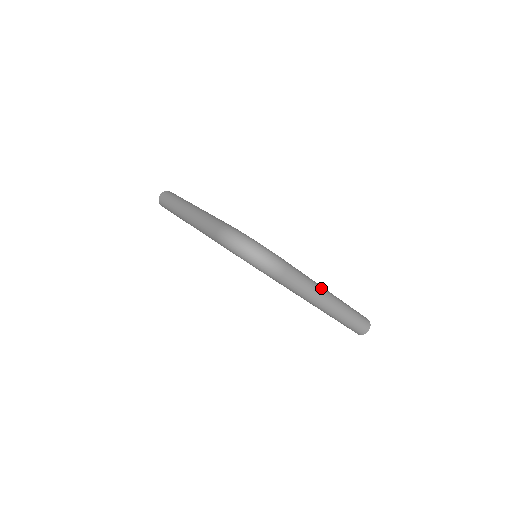
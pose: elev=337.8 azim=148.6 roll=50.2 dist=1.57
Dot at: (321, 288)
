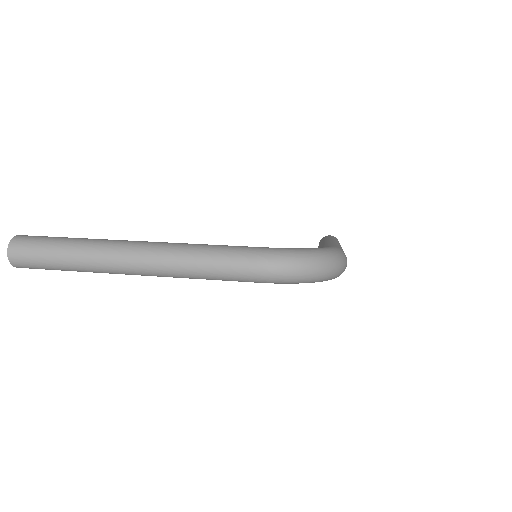
Dot at: (339, 244)
